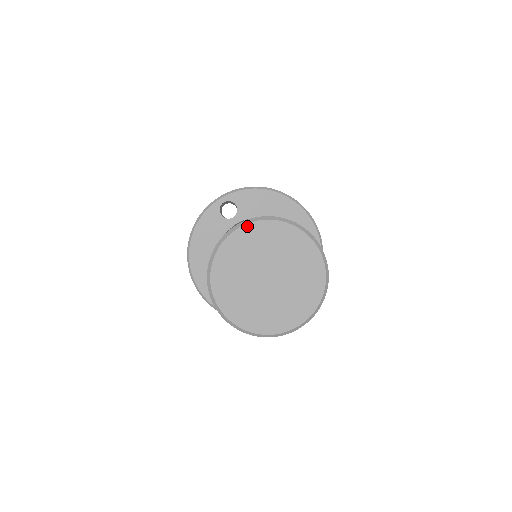
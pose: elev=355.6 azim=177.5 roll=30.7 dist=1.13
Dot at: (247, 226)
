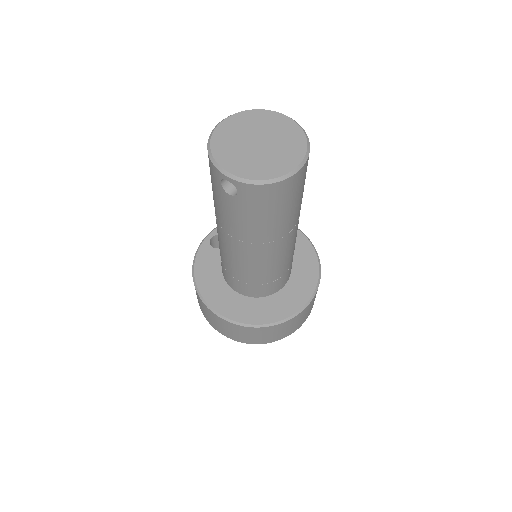
Dot at: (226, 120)
